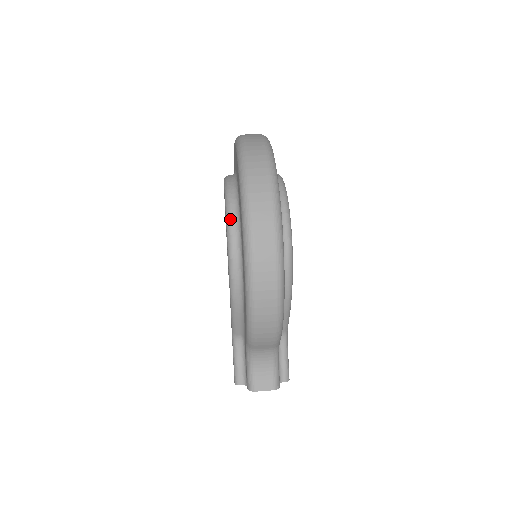
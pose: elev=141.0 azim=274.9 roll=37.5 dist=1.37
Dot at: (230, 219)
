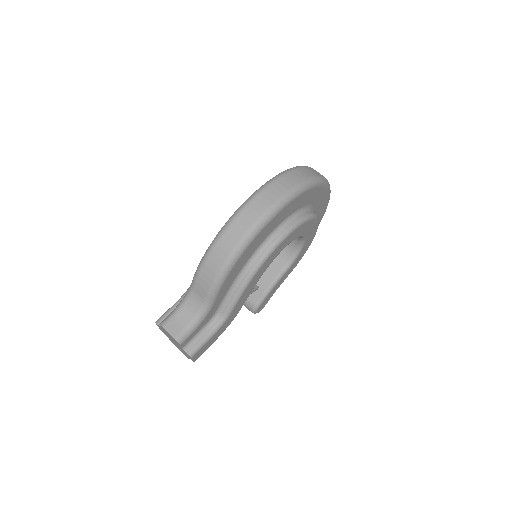
Dot at: occluded
